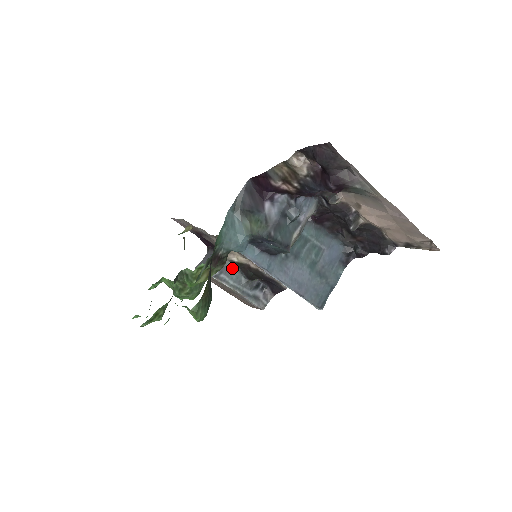
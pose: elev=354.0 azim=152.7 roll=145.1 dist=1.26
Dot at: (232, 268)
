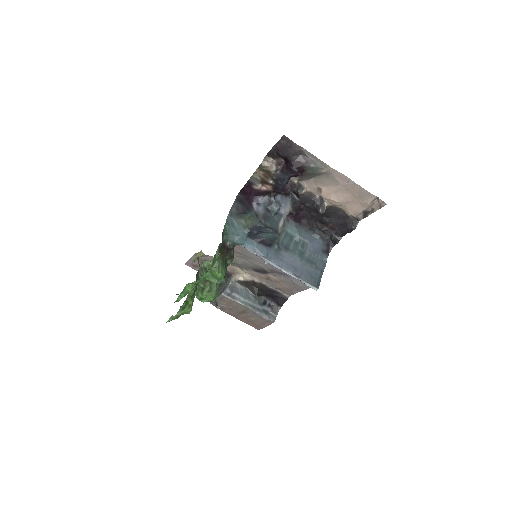
Dot at: (240, 288)
